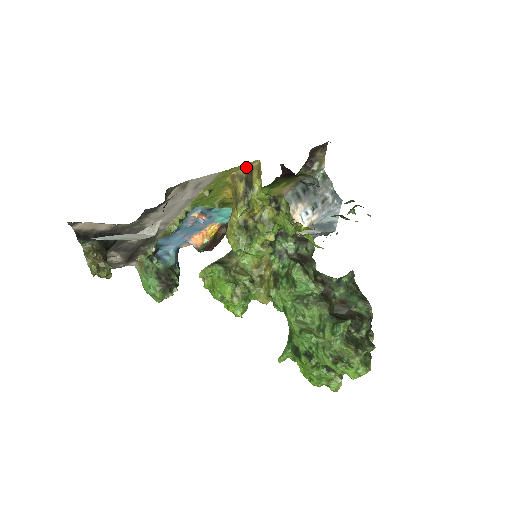
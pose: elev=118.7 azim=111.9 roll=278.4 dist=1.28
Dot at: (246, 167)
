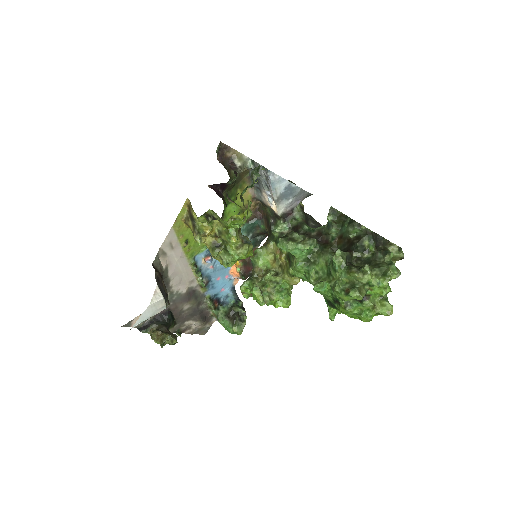
Dot at: (186, 209)
